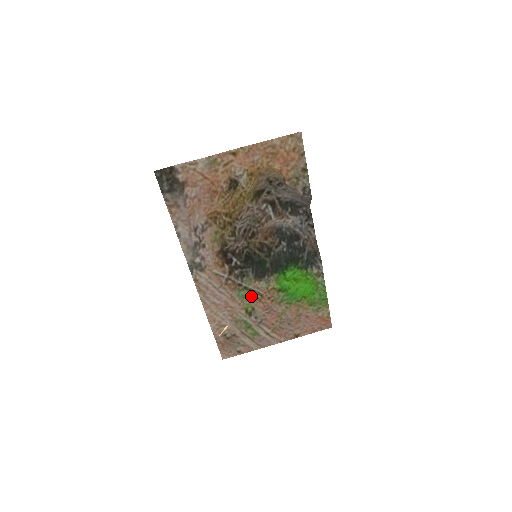
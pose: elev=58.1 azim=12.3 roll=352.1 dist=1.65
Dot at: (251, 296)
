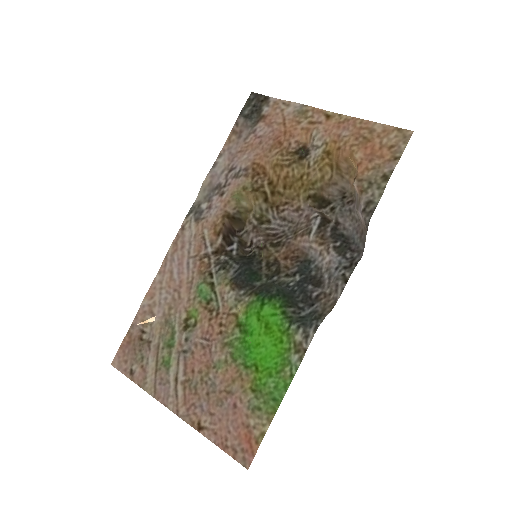
Dot at: (208, 303)
